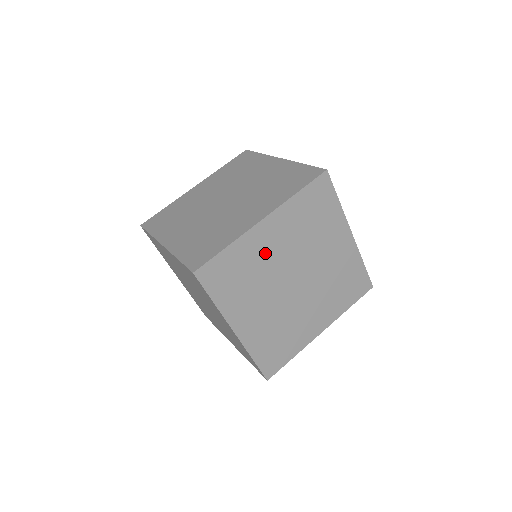
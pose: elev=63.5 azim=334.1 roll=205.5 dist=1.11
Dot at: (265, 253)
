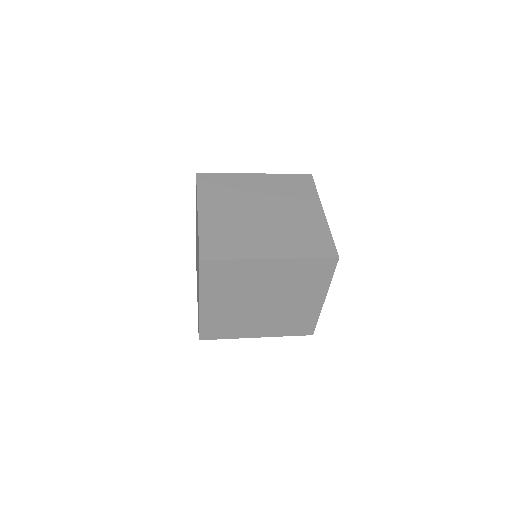
Dot at: (247, 188)
